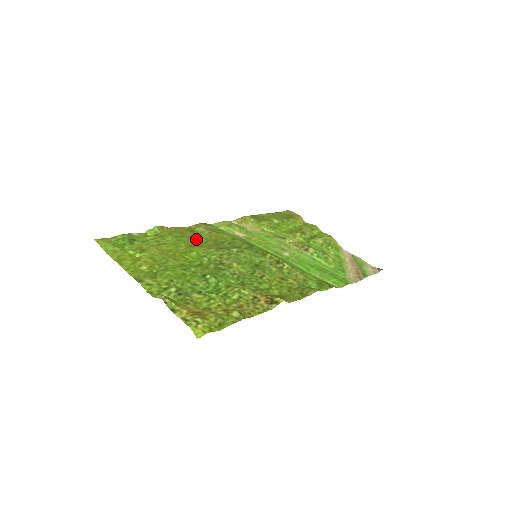
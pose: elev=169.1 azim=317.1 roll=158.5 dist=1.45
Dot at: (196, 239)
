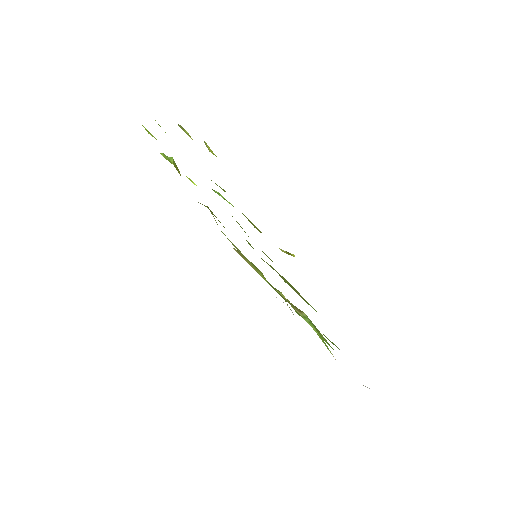
Dot at: occluded
